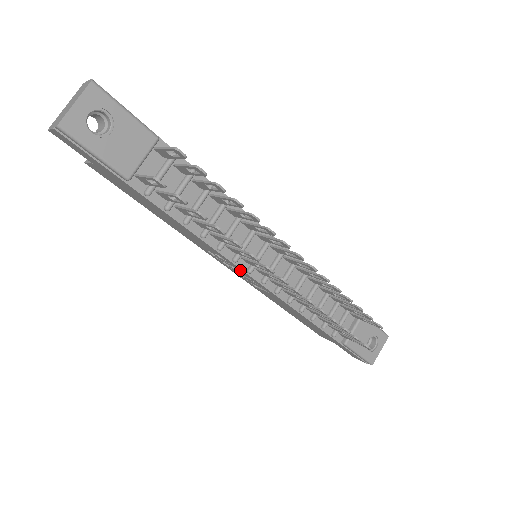
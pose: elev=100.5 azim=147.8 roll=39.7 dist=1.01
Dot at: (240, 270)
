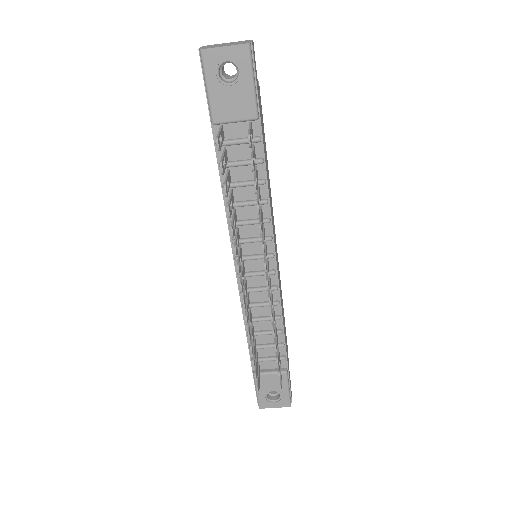
Dot at: occluded
